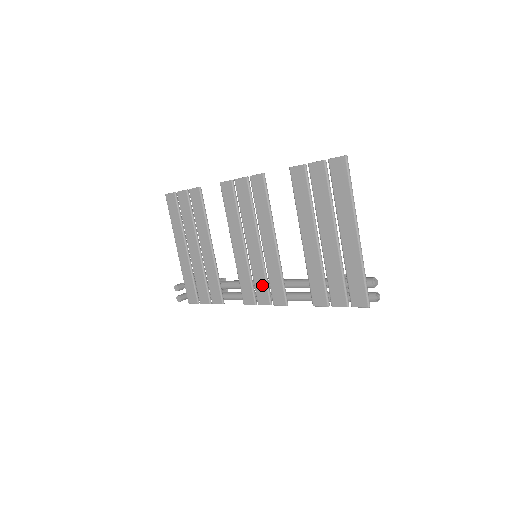
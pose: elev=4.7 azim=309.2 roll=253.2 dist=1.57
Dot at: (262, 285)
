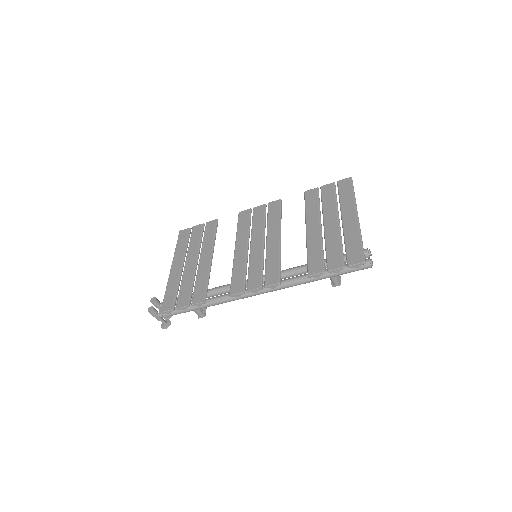
Dot at: (257, 273)
